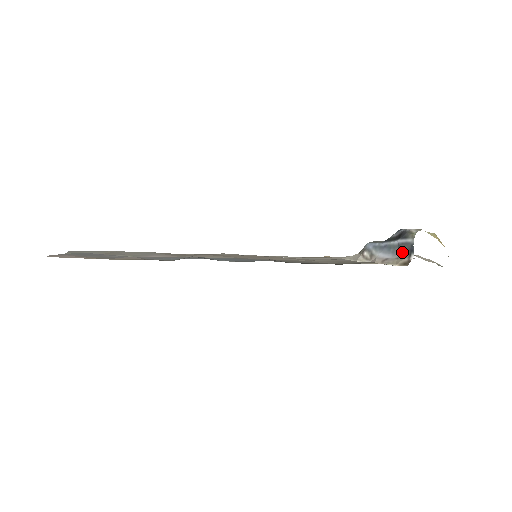
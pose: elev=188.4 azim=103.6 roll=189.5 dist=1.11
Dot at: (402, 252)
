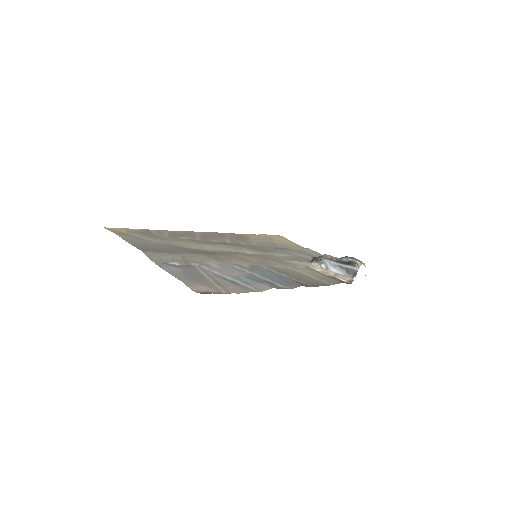
Dot at: (348, 273)
